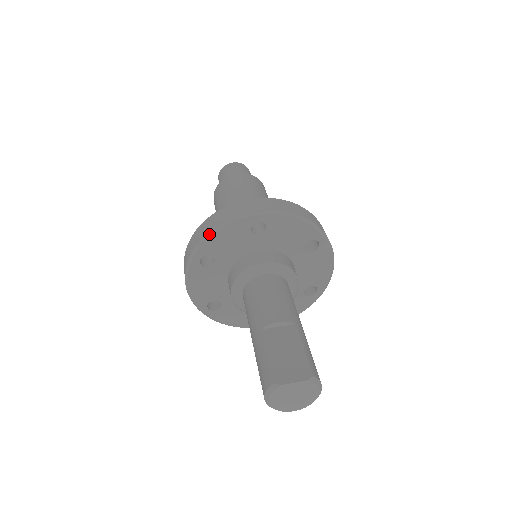
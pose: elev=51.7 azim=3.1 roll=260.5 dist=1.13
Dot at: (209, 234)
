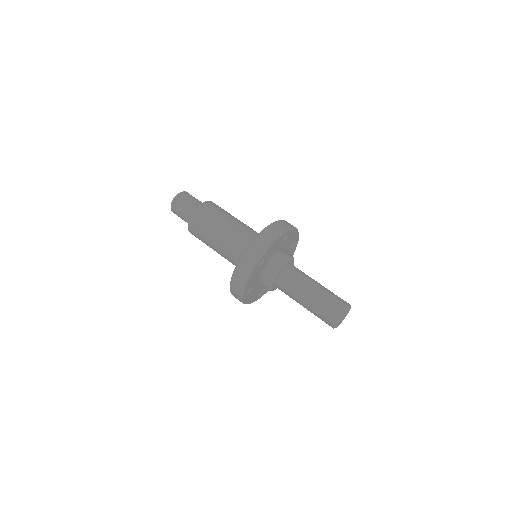
Dot at: (244, 287)
